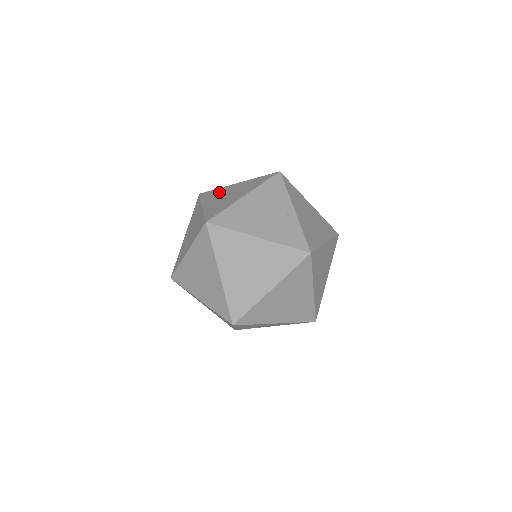
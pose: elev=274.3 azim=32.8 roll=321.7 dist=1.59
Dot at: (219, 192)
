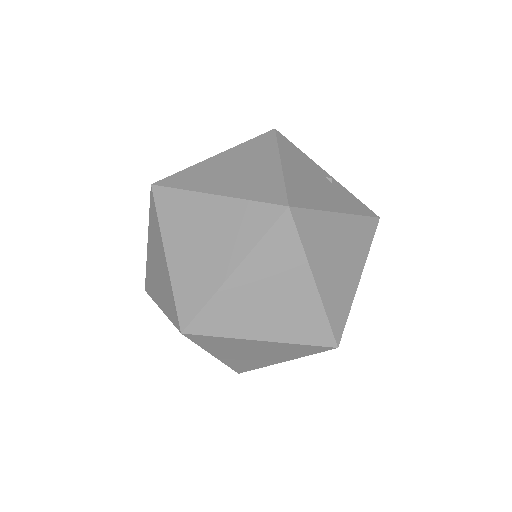
Dot at: (204, 171)
